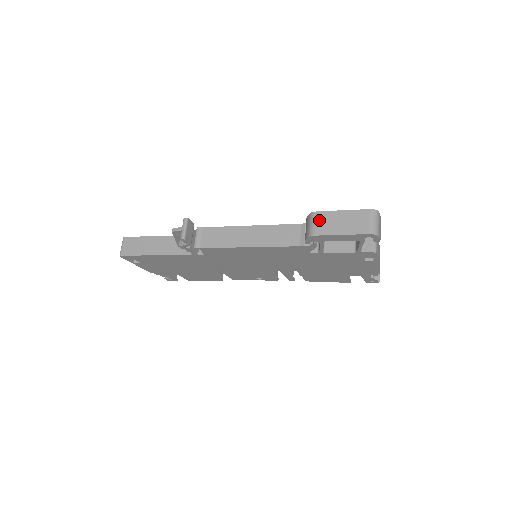
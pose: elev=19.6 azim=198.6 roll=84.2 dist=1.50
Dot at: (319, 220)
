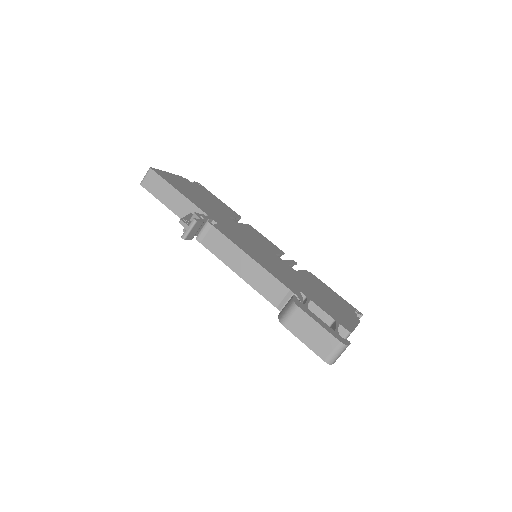
Dot at: (295, 316)
